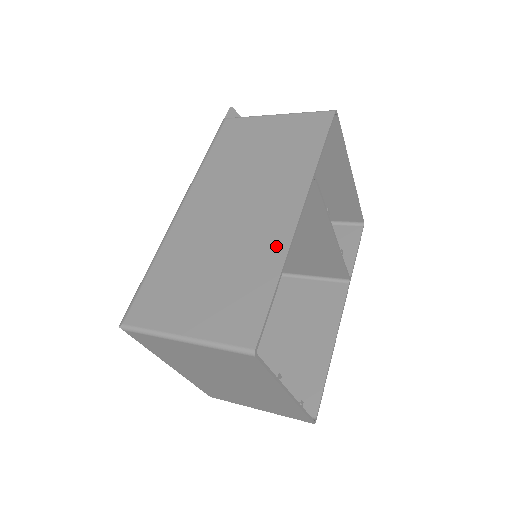
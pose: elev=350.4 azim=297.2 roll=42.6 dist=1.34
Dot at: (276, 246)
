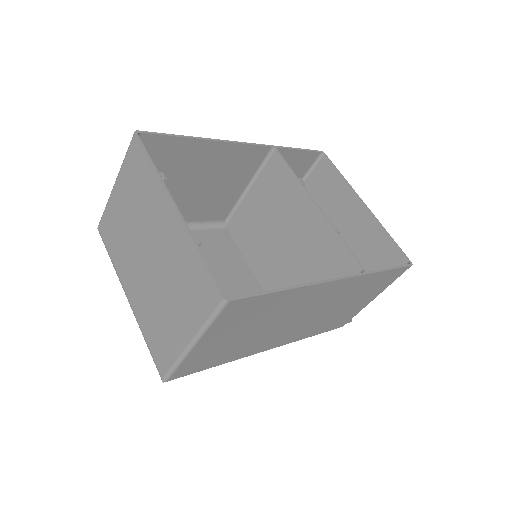
Dot at: (213, 148)
